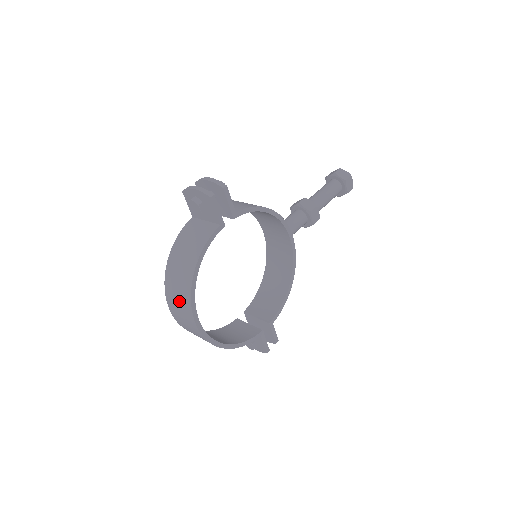
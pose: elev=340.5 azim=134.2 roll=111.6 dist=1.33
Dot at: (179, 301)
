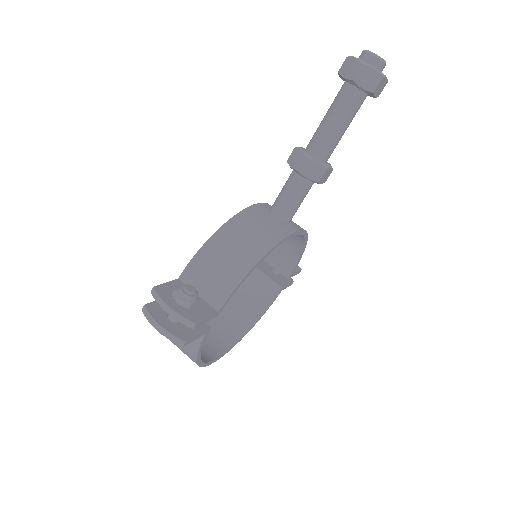
Dot at: occluded
